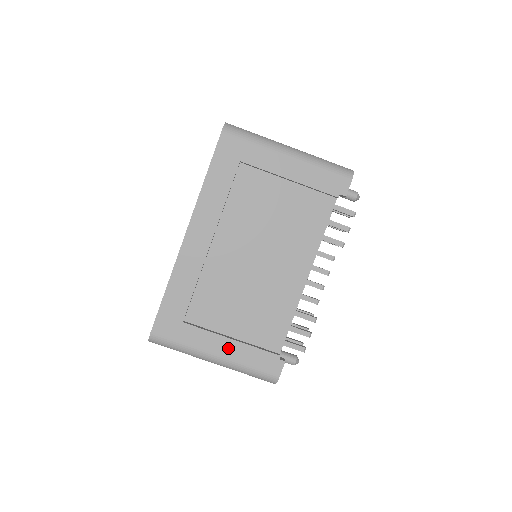
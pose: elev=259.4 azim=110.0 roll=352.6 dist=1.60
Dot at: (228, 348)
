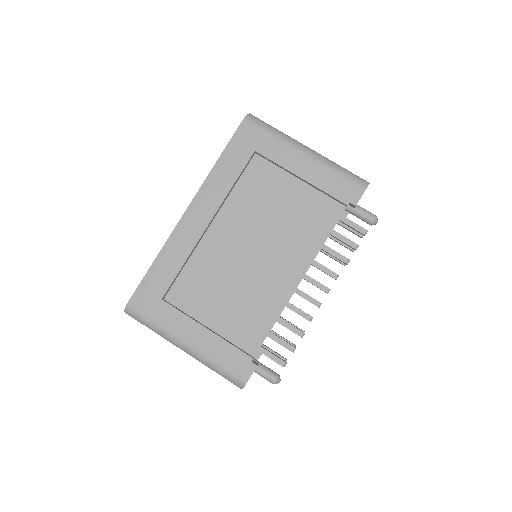
Dot at: (201, 337)
